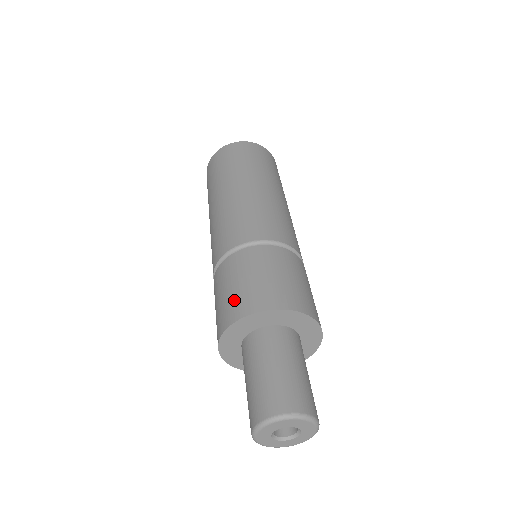
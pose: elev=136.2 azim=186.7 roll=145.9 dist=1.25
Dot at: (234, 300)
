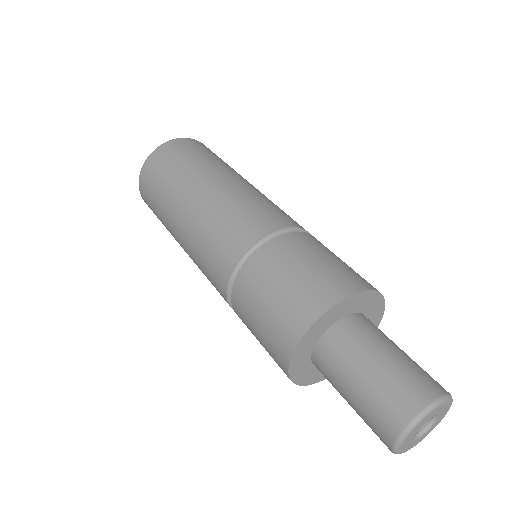
Dot at: (339, 272)
